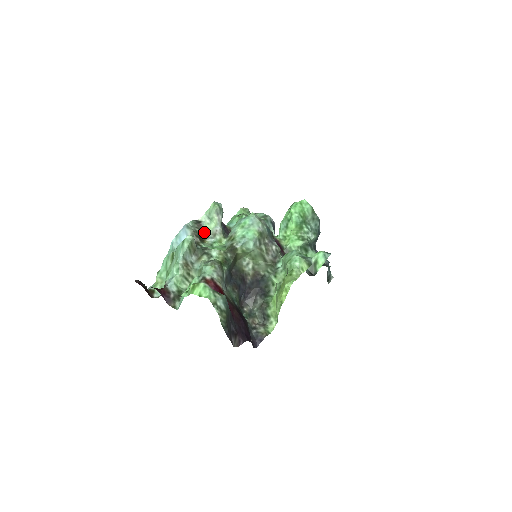
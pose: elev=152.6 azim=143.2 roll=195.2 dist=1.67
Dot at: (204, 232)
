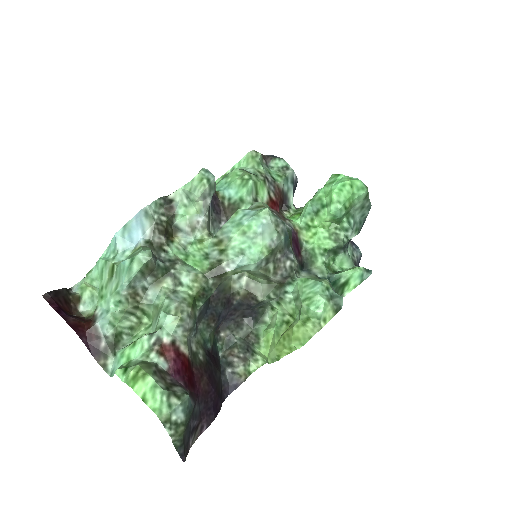
Dot at: (176, 218)
